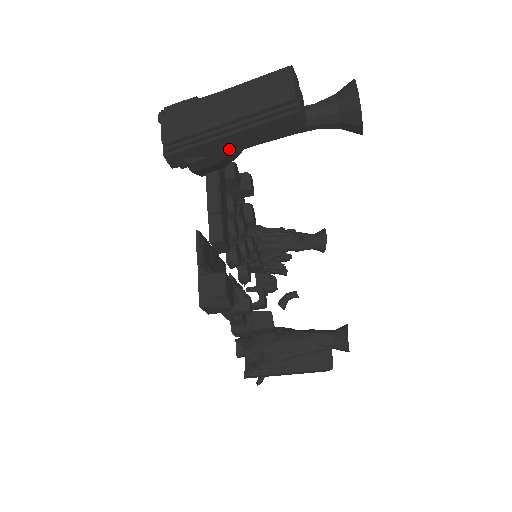
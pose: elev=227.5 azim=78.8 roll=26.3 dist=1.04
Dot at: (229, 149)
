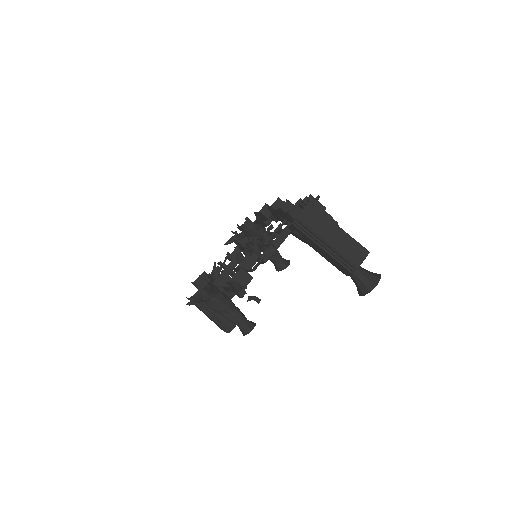
Dot at: (314, 247)
